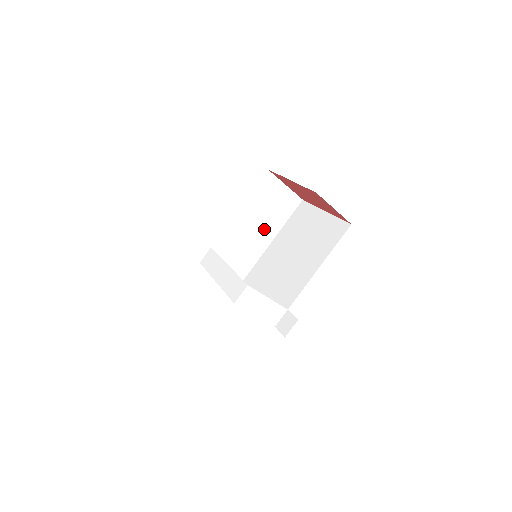
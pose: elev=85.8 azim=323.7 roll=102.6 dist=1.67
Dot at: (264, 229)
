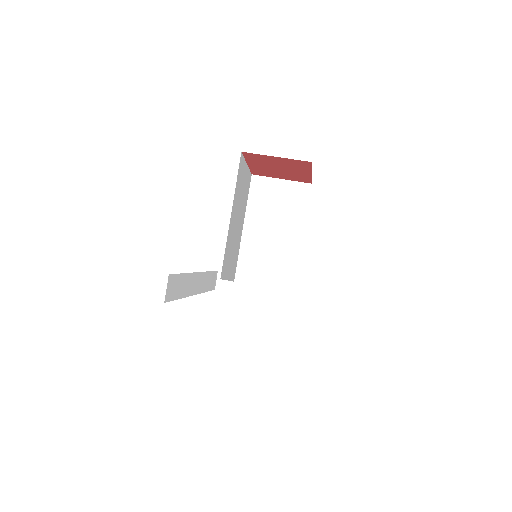
Dot at: (285, 233)
